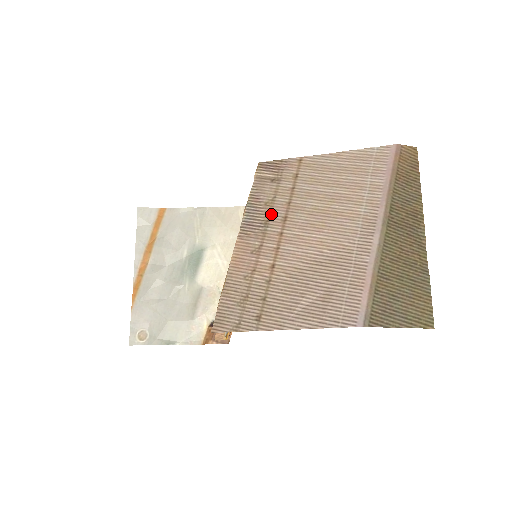
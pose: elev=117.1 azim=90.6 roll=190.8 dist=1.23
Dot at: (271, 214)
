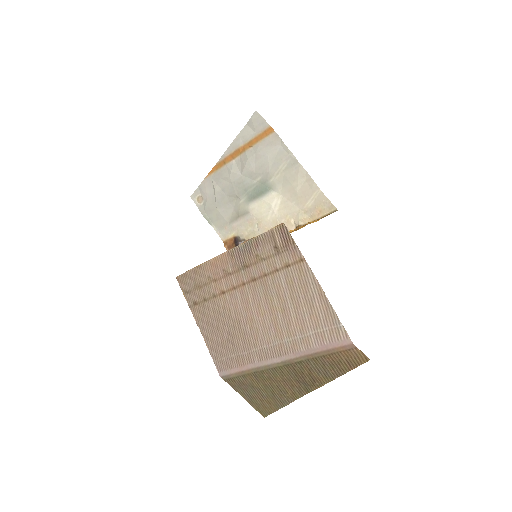
Dot at: (252, 266)
